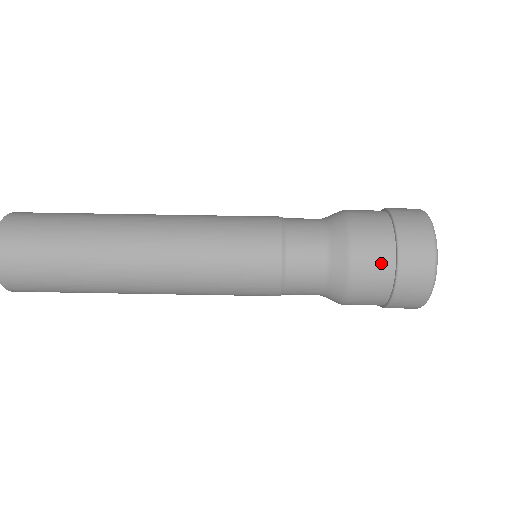
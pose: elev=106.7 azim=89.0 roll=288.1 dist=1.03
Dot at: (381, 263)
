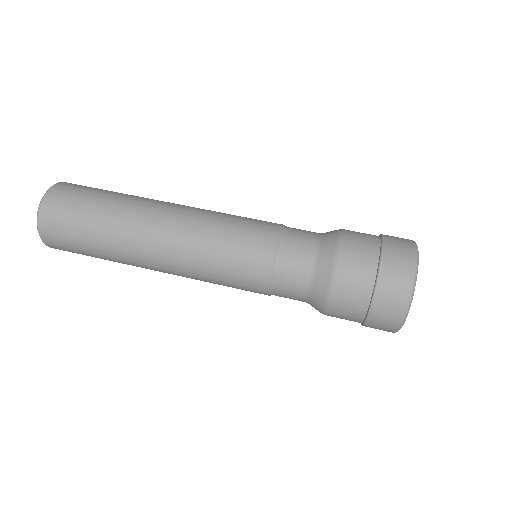
Dot at: (365, 259)
